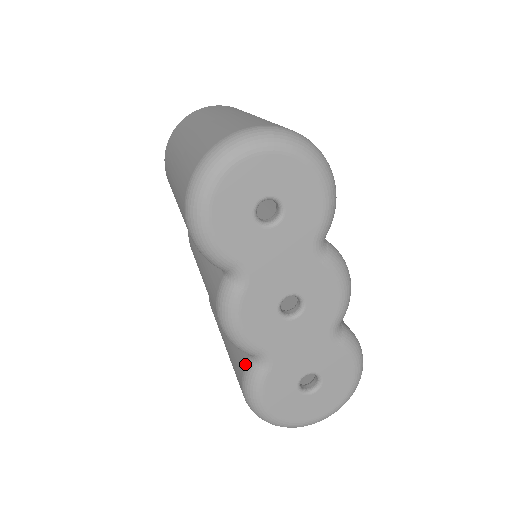
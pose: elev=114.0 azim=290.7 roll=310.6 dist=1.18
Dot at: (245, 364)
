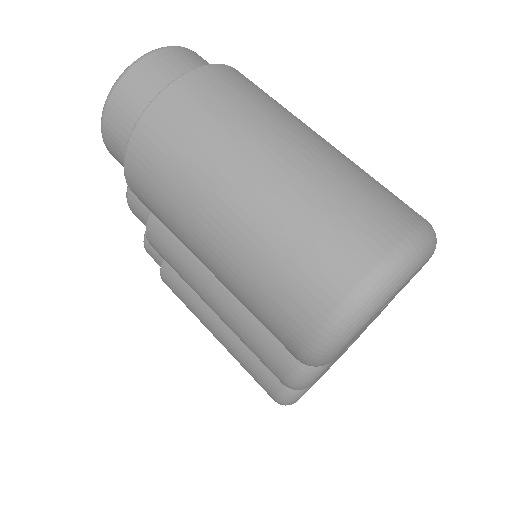
Dot at: occluded
